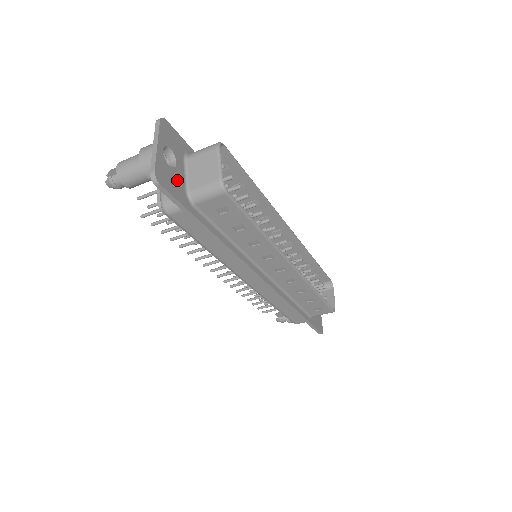
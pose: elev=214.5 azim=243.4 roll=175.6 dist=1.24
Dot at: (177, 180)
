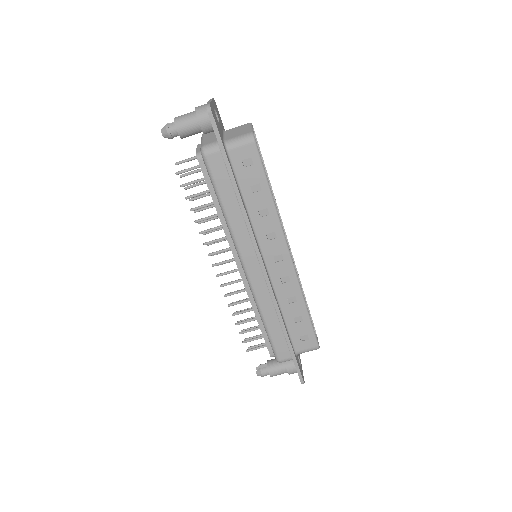
Dot at: (219, 128)
